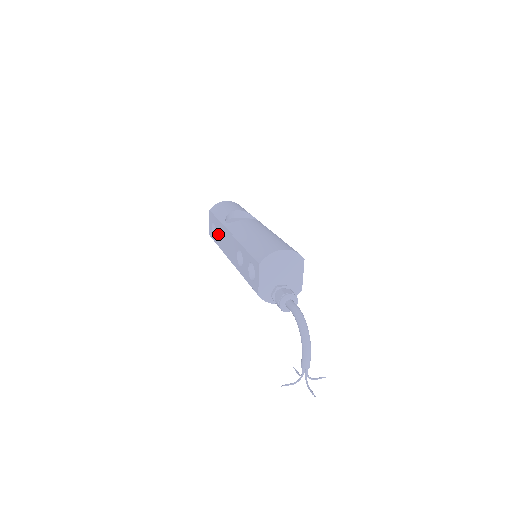
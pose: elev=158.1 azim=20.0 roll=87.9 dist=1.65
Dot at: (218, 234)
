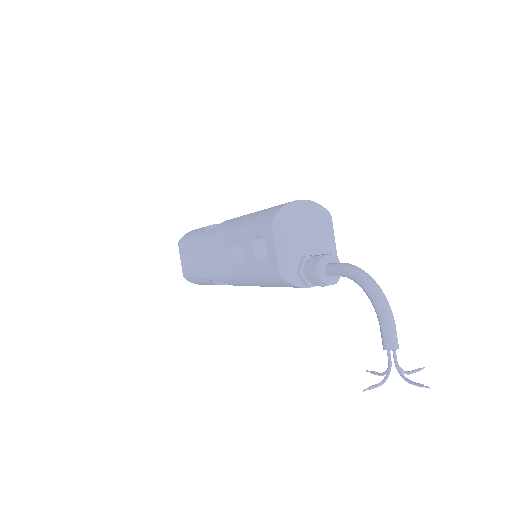
Dot at: (196, 260)
